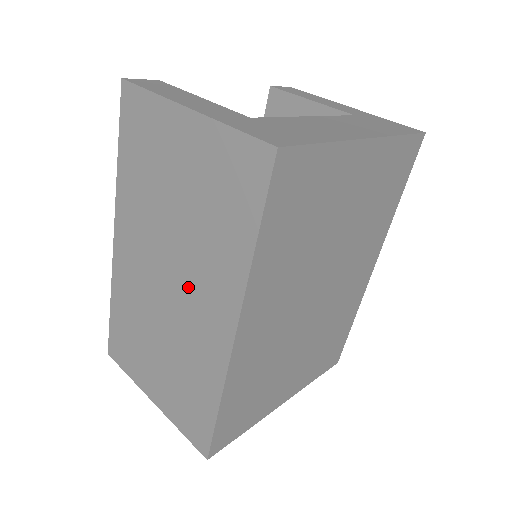
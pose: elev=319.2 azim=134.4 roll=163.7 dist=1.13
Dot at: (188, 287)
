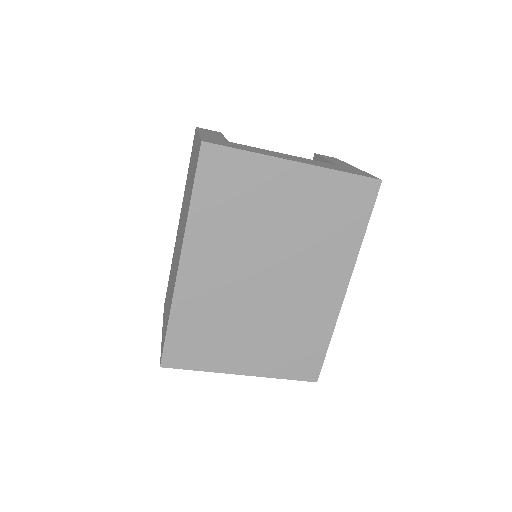
Dot at: occluded
